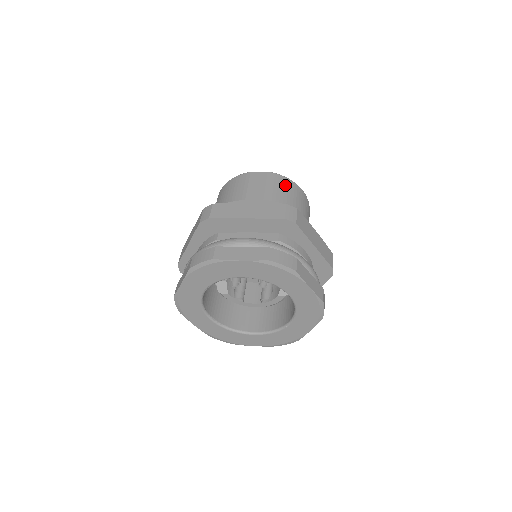
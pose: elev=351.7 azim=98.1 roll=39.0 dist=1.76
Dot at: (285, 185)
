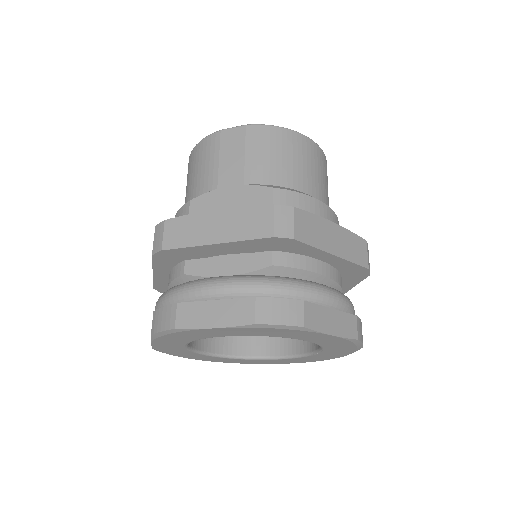
Dot at: (276, 143)
